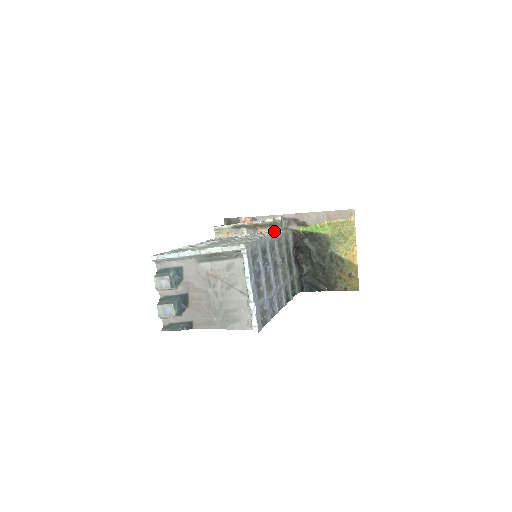
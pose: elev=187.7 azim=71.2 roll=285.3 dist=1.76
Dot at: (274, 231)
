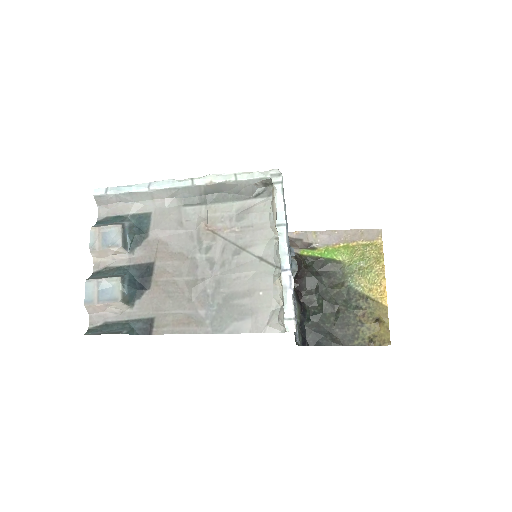
Dot at: occluded
